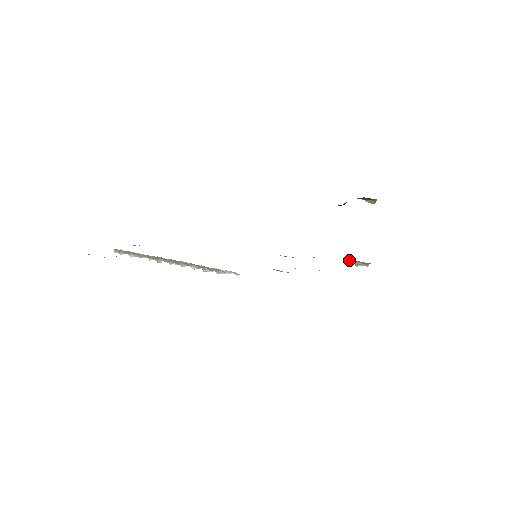
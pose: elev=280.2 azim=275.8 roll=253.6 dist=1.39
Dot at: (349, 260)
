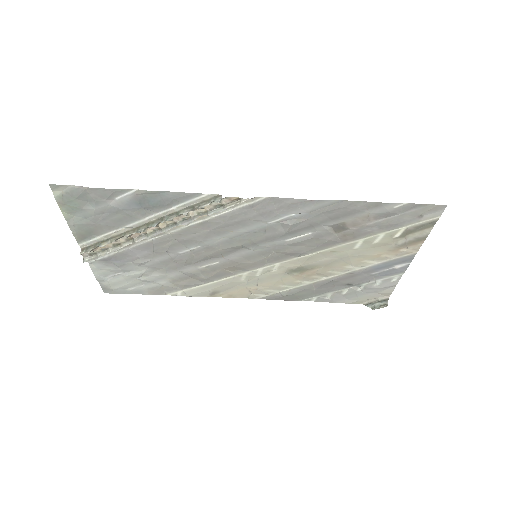
Dot at: (363, 303)
